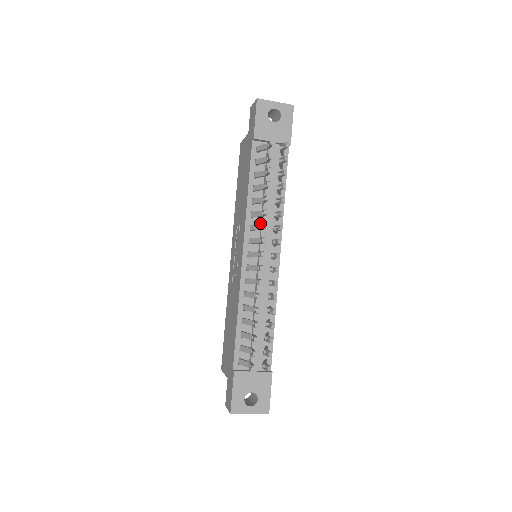
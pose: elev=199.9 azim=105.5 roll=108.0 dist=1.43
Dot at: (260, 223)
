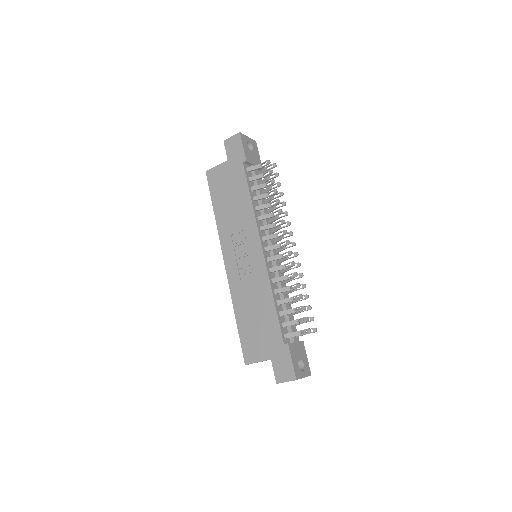
Dot at: occluded
